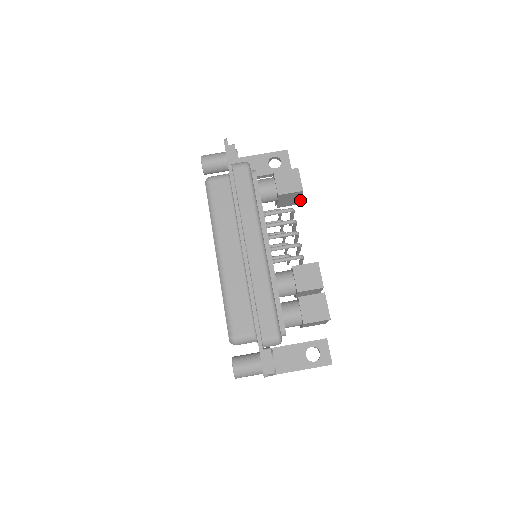
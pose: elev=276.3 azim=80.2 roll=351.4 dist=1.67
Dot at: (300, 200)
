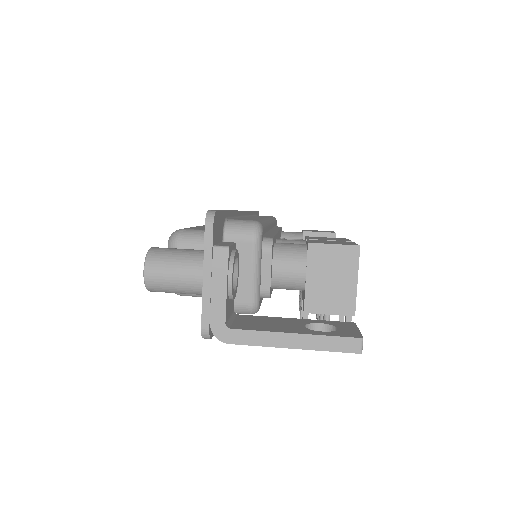
Dot at: occluded
